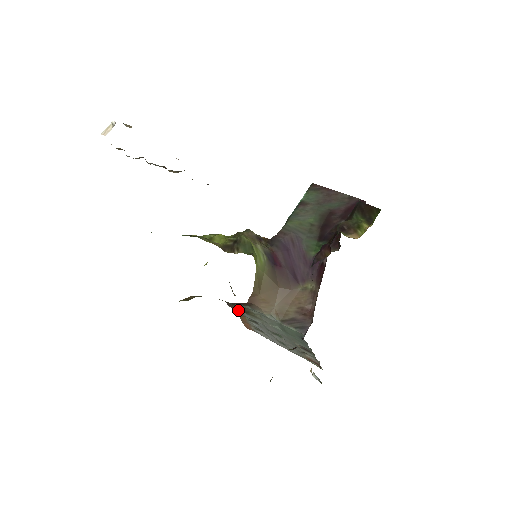
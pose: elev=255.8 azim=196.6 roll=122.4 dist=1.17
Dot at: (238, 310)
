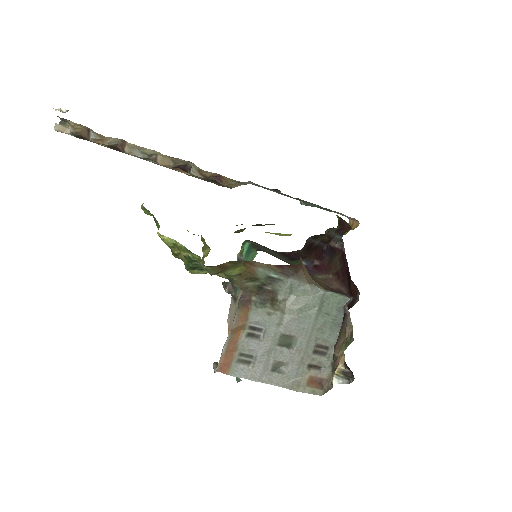
Dot at: (247, 310)
